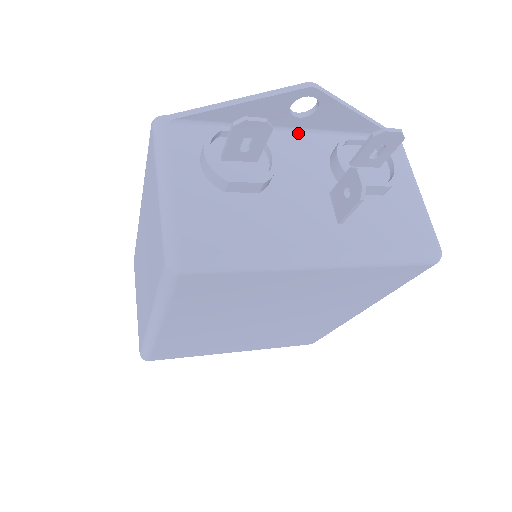
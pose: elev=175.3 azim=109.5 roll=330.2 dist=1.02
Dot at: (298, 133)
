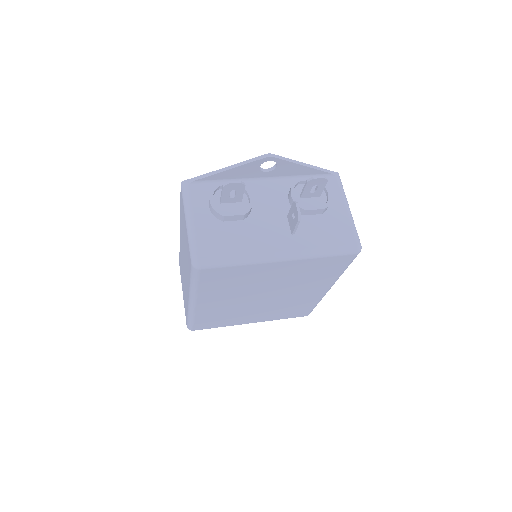
Dot at: (268, 180)
